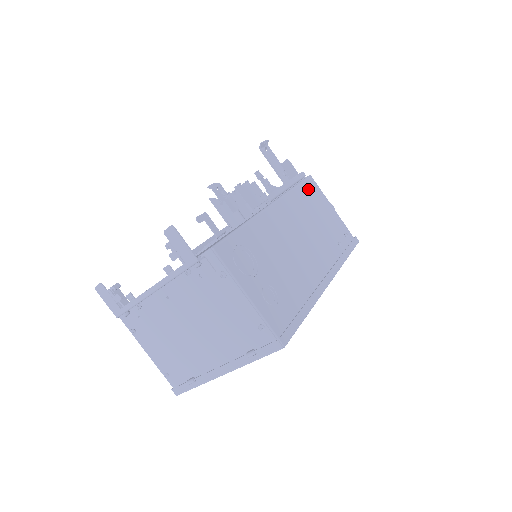
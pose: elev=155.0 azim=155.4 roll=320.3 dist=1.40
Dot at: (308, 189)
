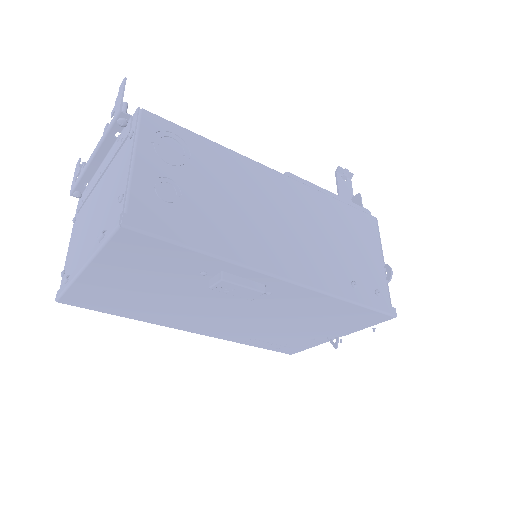
Dot at: (357, 217)
